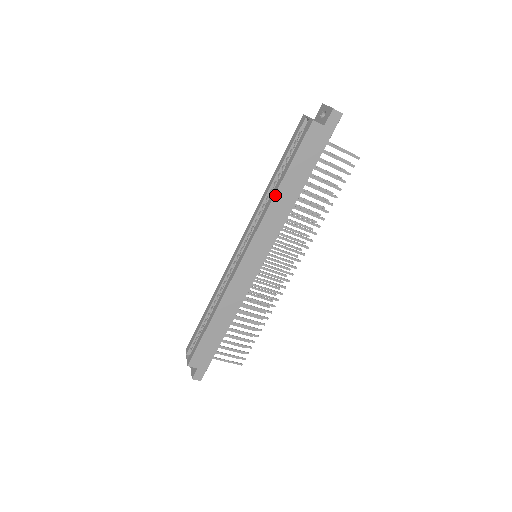
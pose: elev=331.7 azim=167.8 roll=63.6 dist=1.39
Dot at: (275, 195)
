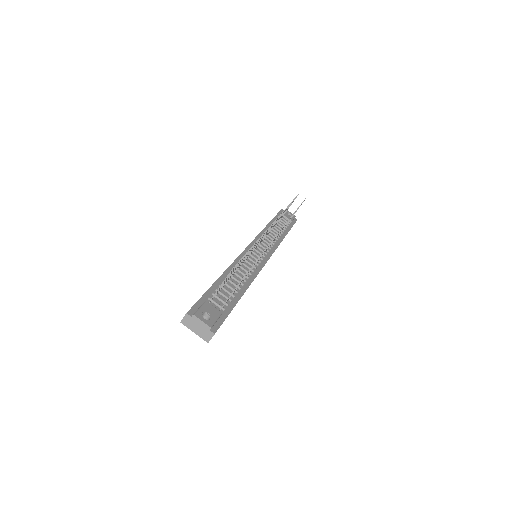
Dot at: occluded
